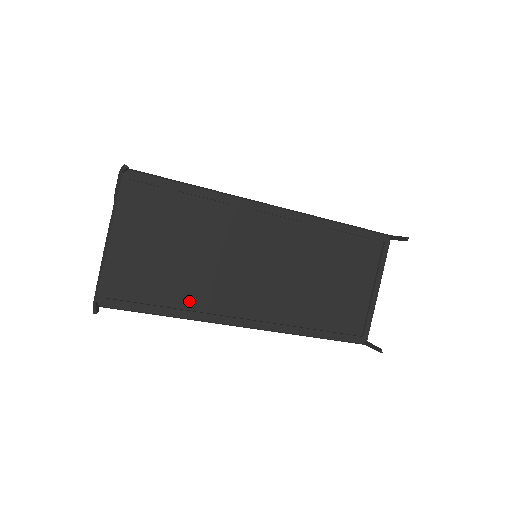
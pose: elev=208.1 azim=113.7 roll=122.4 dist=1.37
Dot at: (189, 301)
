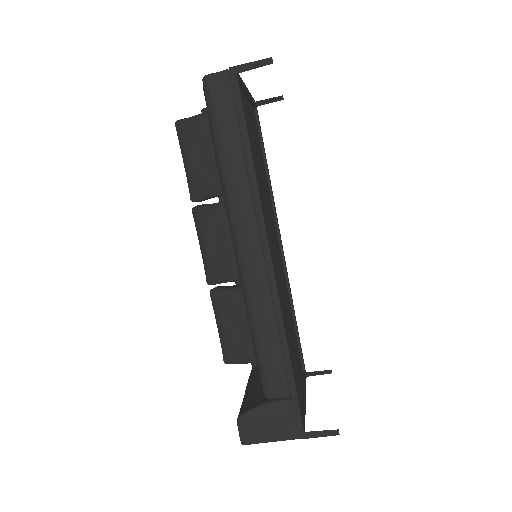
Dot at: occluded
